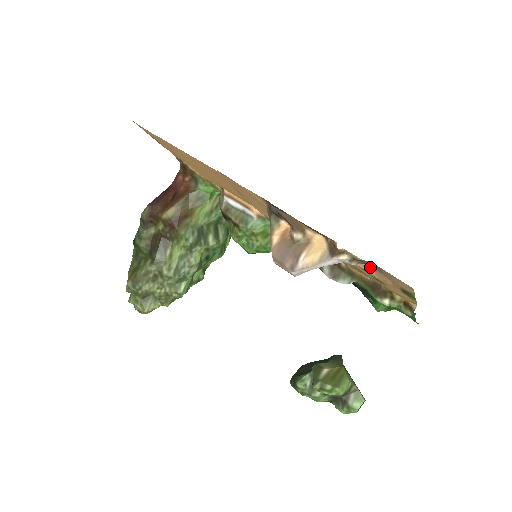
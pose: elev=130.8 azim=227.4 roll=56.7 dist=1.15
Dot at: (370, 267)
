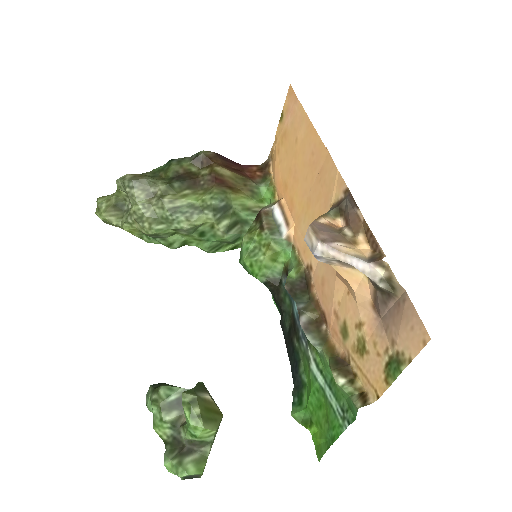
Dot at: (376, 319)
